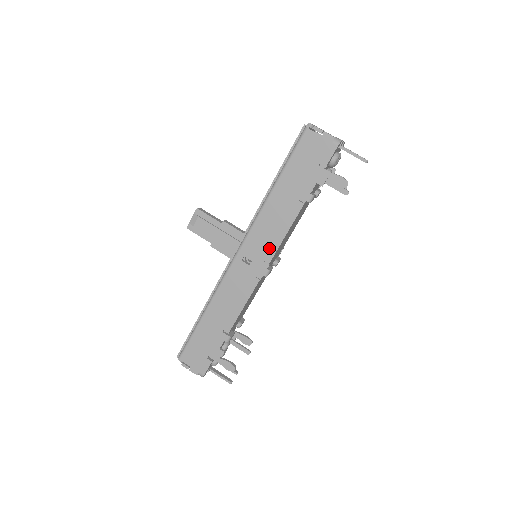
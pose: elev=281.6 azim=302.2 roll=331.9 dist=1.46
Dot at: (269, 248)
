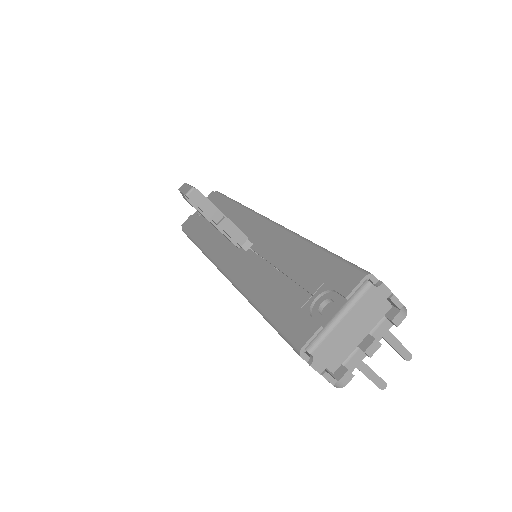
Dot at: occluded
